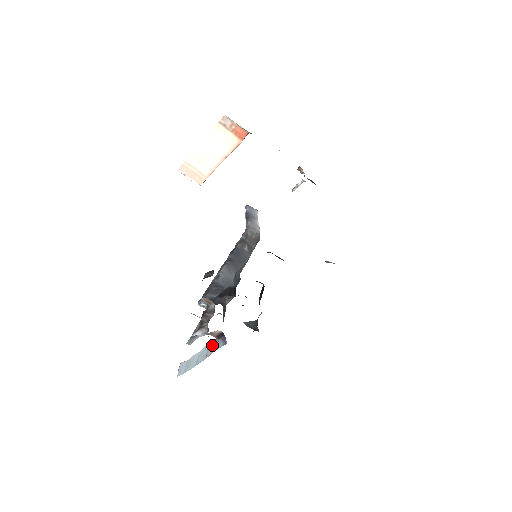
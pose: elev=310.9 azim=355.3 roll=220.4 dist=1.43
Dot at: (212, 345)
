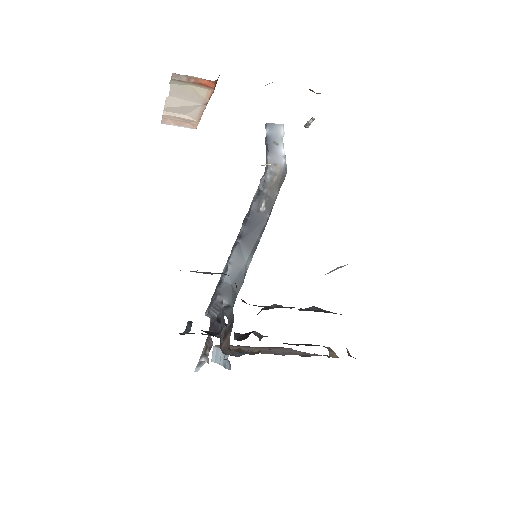
Dot at: (224, 358)
